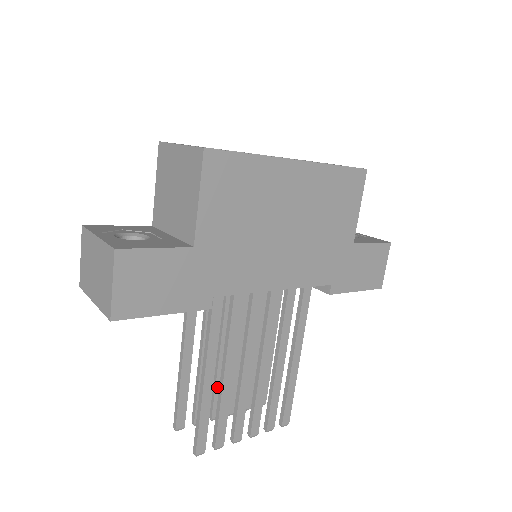
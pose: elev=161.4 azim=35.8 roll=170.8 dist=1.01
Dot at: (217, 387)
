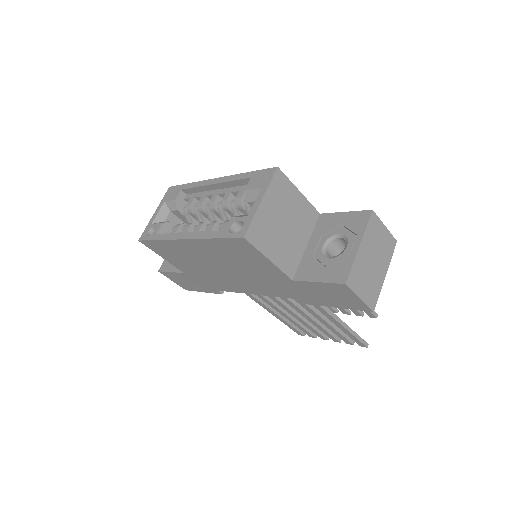
Dot at: occluded
